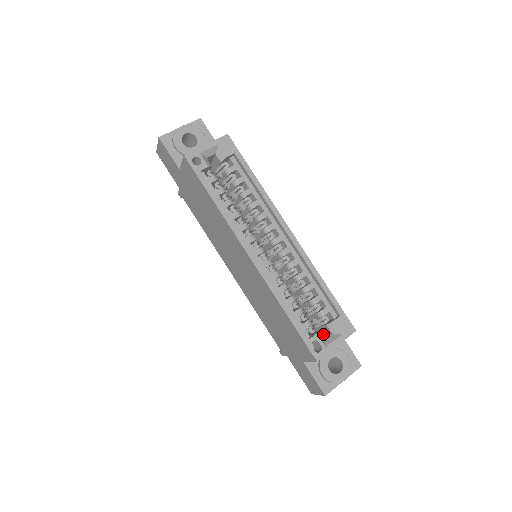
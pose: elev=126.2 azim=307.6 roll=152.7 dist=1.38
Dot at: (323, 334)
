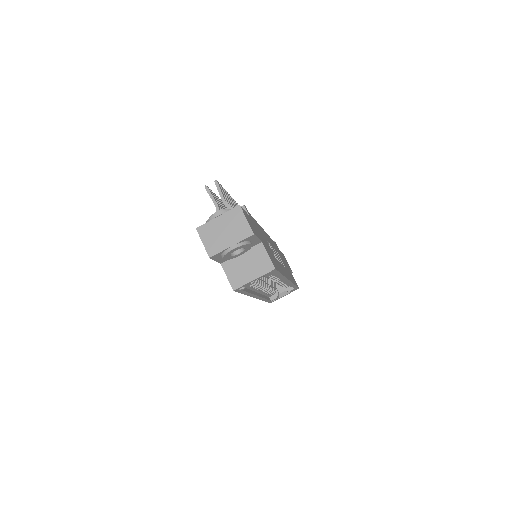
Dot at: occluded
